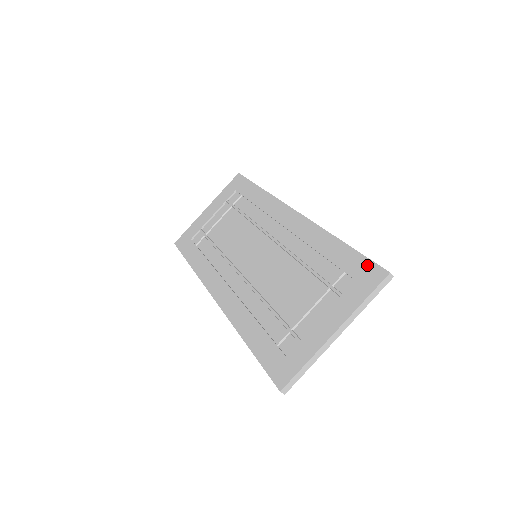
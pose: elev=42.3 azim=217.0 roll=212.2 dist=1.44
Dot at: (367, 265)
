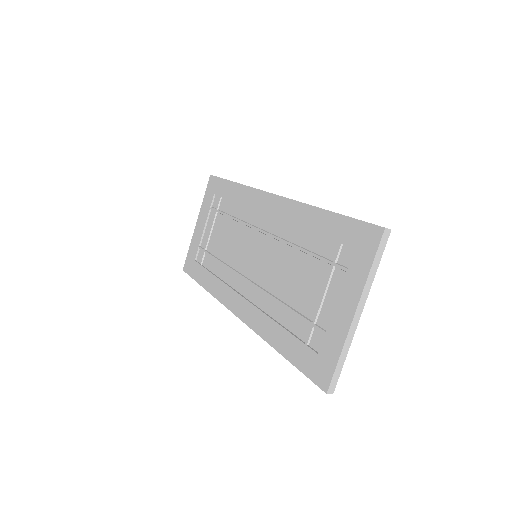
Dot at: (360, 228)
